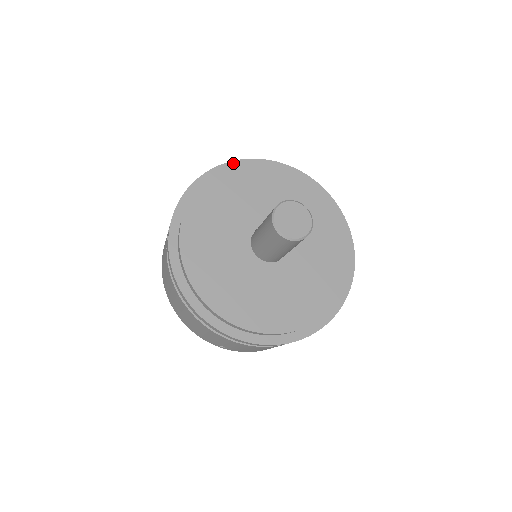
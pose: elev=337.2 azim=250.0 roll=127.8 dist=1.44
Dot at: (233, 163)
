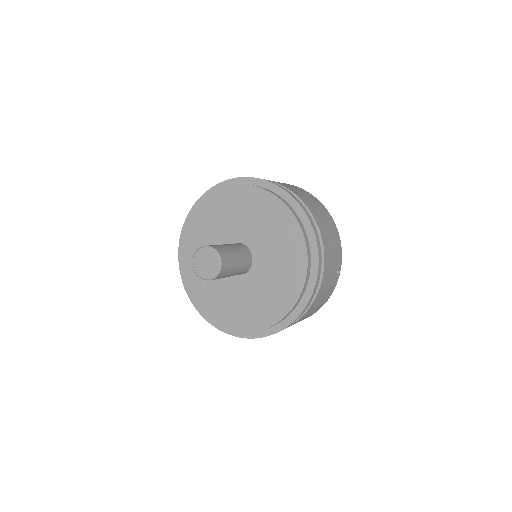
Dot at: (244, 179)
